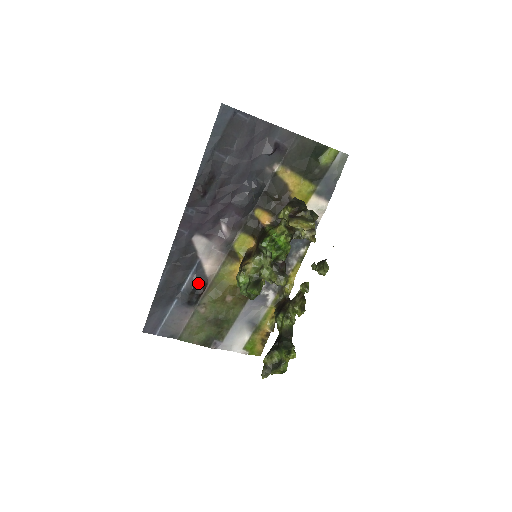
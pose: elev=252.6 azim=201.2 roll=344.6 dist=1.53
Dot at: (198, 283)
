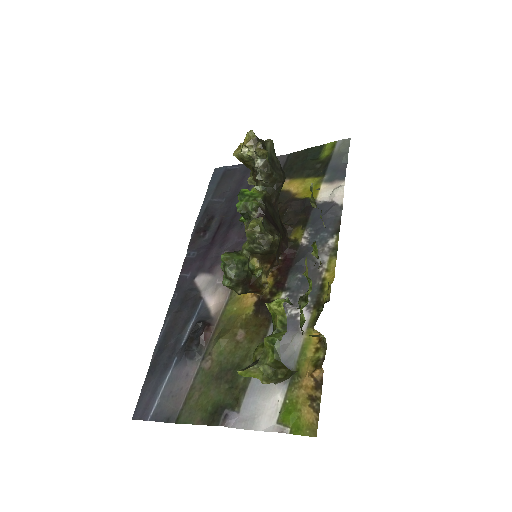
Dot at: (200, 326)
